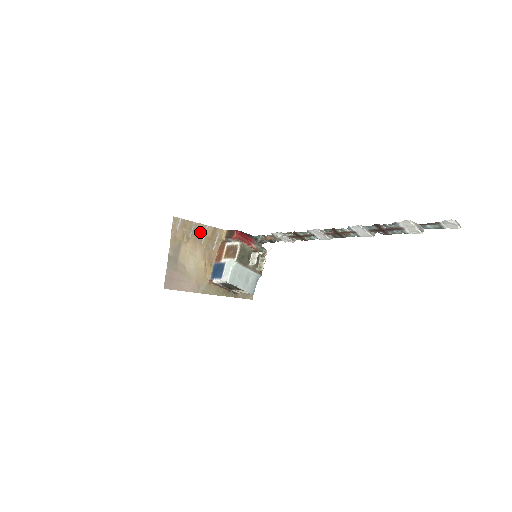
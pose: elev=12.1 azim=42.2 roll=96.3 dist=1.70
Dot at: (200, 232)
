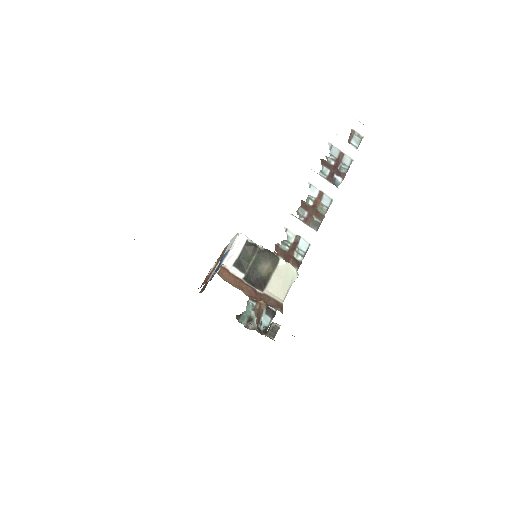
Dot at: occluded
